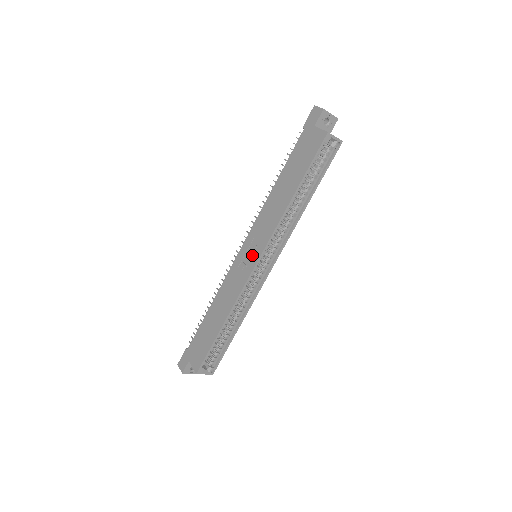
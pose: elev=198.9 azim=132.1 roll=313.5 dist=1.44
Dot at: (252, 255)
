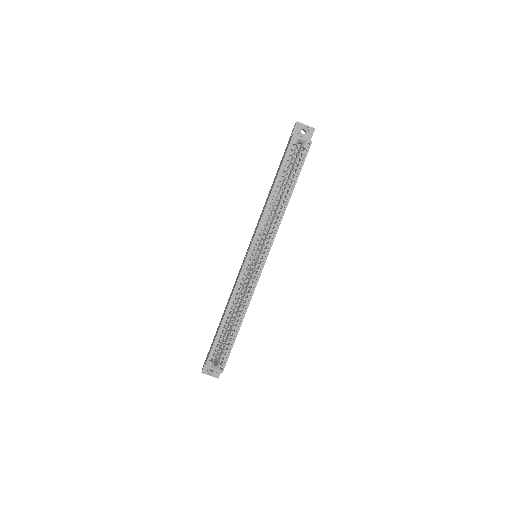
Dot at: occluded
